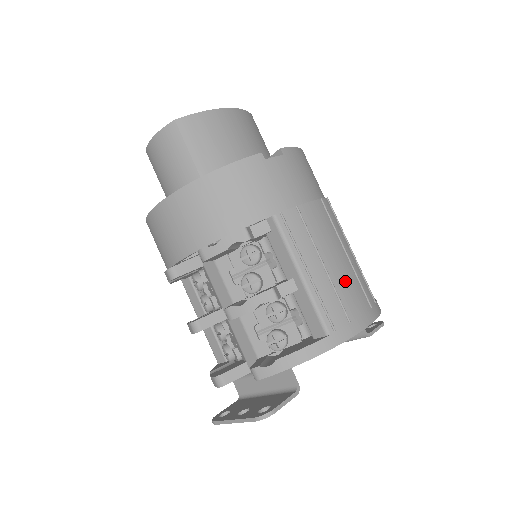
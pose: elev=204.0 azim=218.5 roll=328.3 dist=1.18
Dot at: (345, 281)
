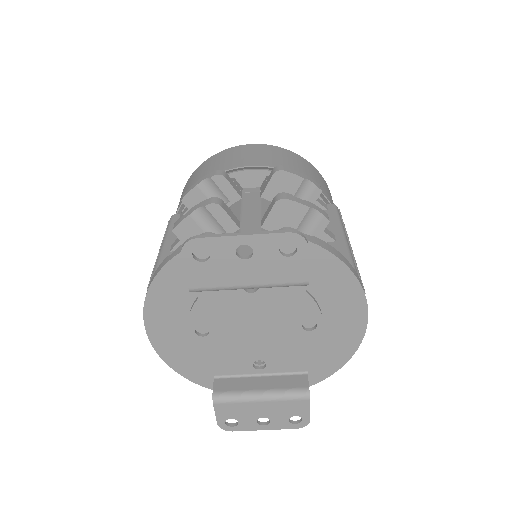
Dot at: occluded
